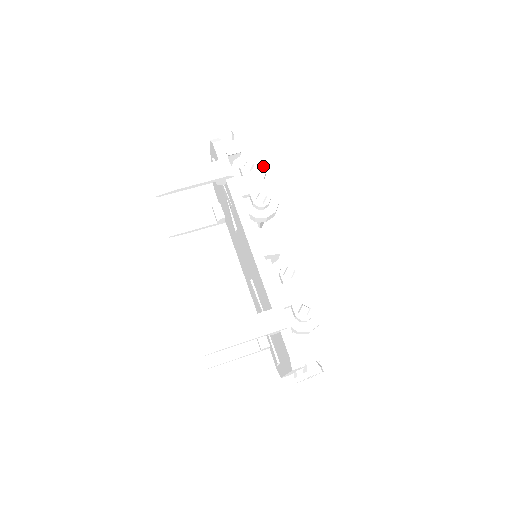
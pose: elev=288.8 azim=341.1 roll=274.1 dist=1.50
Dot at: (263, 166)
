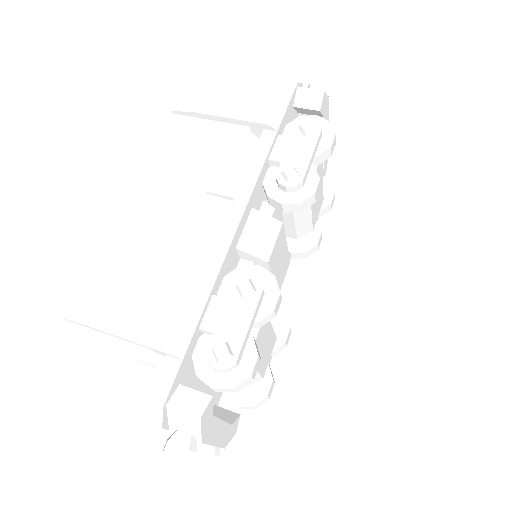
Dot at: (331, 139)
